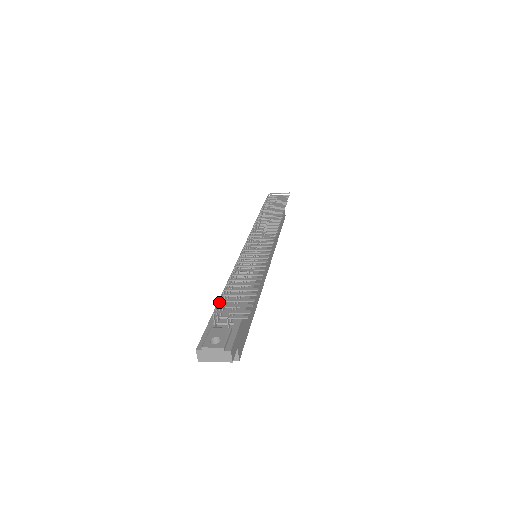
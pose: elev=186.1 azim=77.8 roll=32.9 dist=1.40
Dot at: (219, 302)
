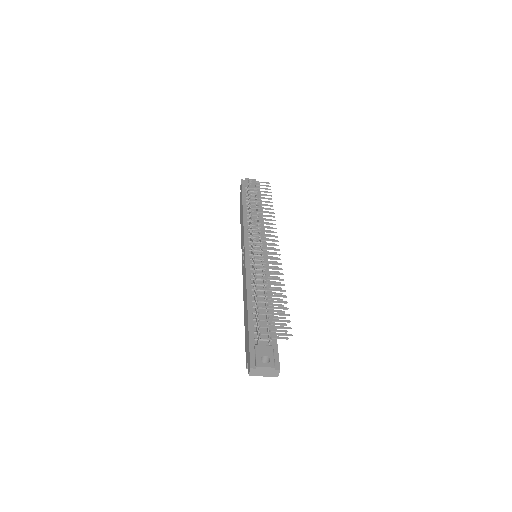
Dot at: (259, 320)
